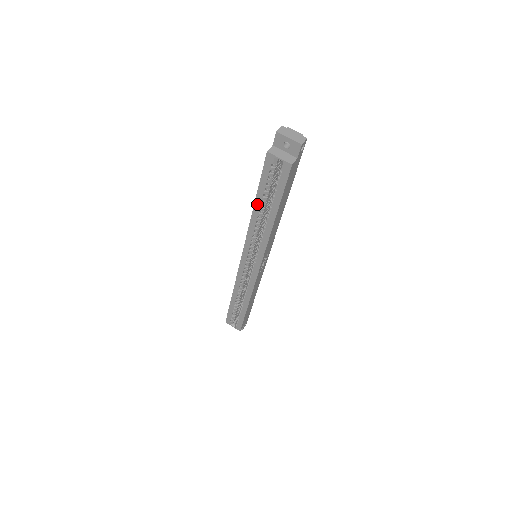
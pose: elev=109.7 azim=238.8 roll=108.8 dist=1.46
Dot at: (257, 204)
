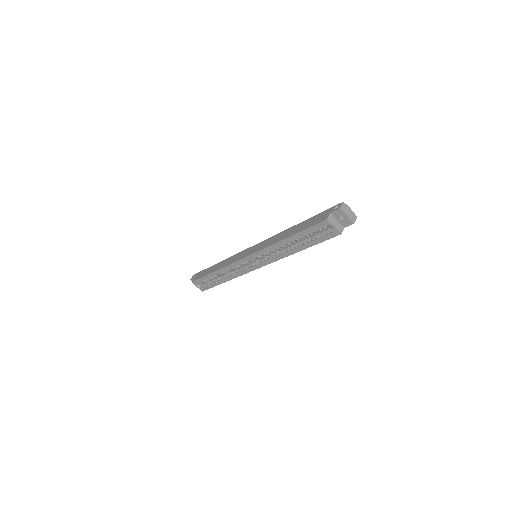
Dot at: (291, 238)
